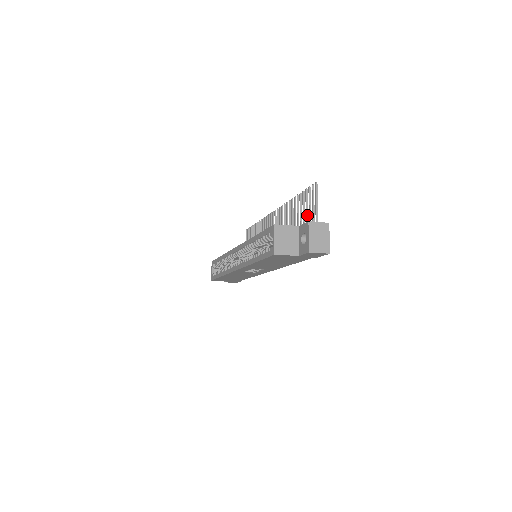
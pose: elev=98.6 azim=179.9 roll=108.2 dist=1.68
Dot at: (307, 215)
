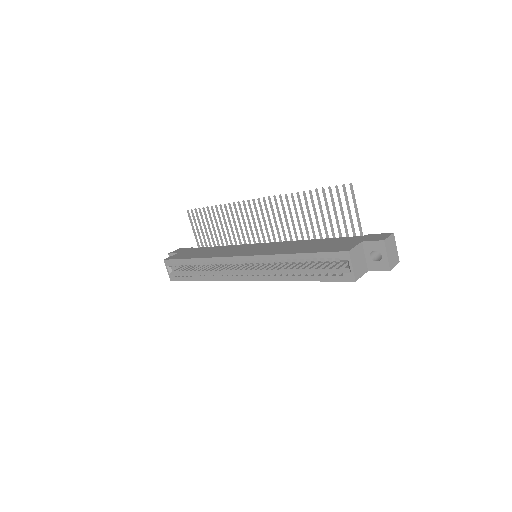
Dot at: (336, 215)
